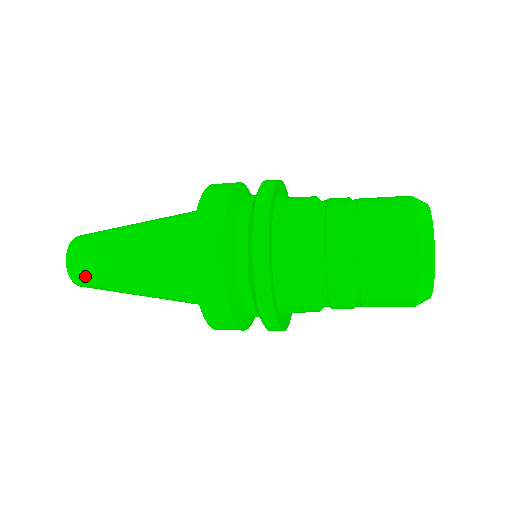
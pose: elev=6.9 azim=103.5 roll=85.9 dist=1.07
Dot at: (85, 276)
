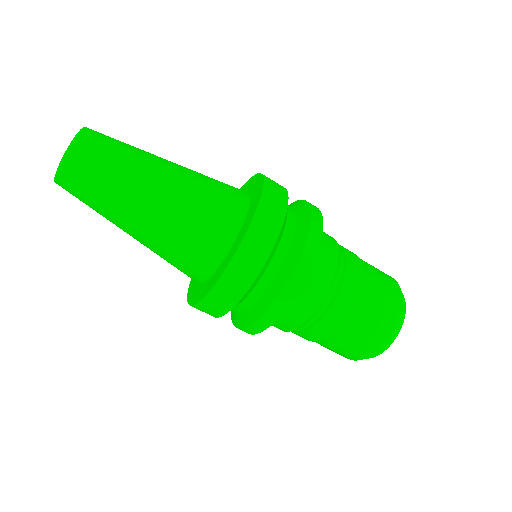
Dot at: (92, 160)
